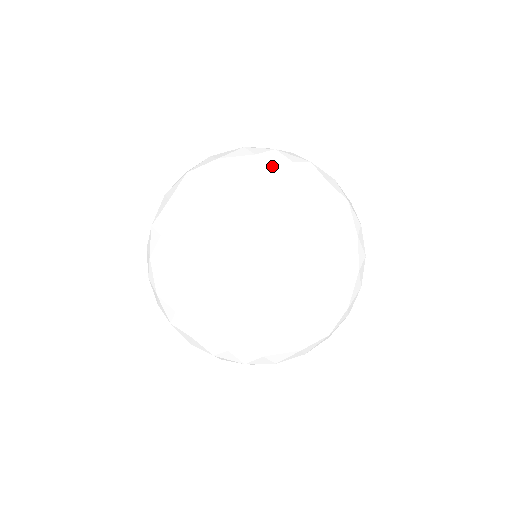
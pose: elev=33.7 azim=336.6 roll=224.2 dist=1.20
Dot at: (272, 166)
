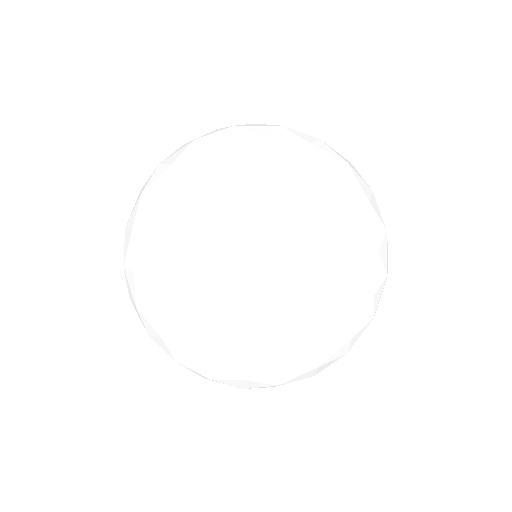
Dot at: (333, 164)
